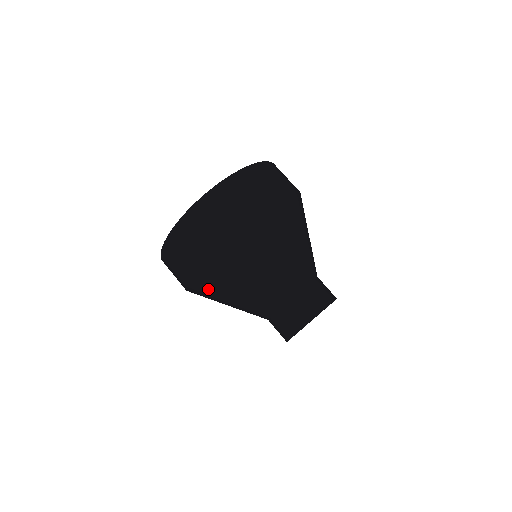
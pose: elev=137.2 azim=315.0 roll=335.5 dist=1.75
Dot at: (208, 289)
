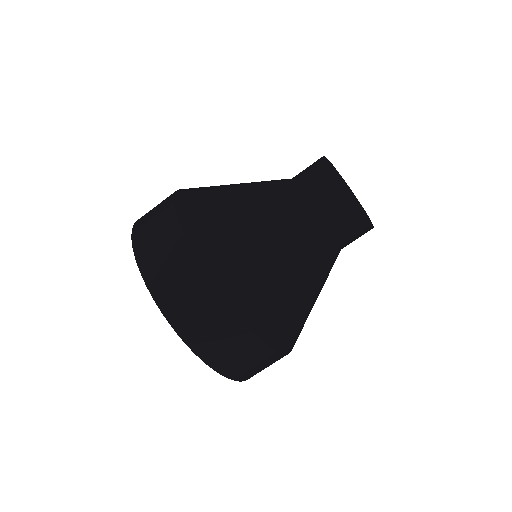
Dot at: (220, 232)
